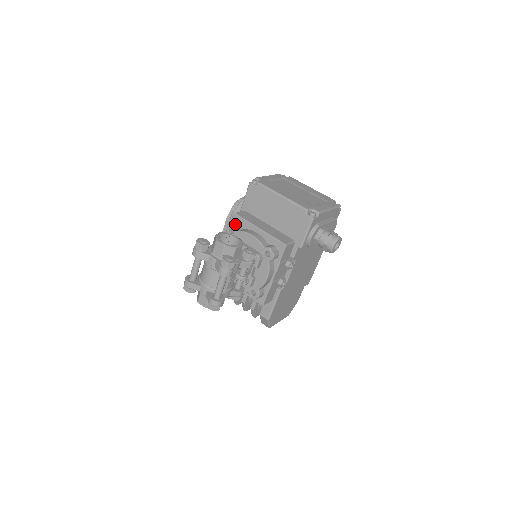
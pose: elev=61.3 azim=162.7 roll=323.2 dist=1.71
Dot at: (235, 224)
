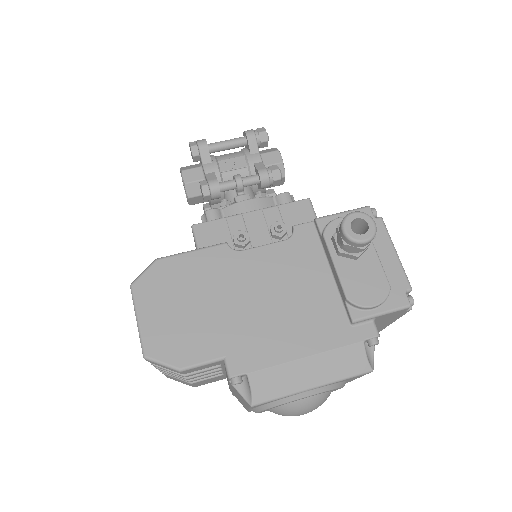
Dot at: occluded
